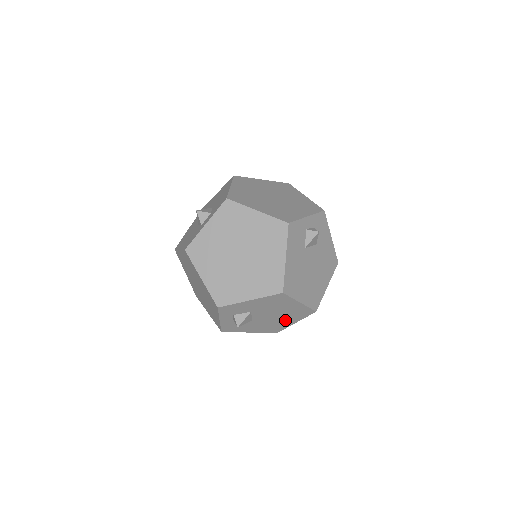
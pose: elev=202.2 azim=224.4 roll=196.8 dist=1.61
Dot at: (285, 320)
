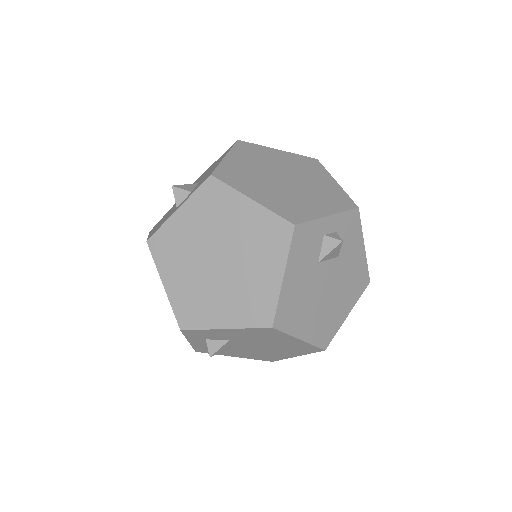
Dot at: (281, 352)
